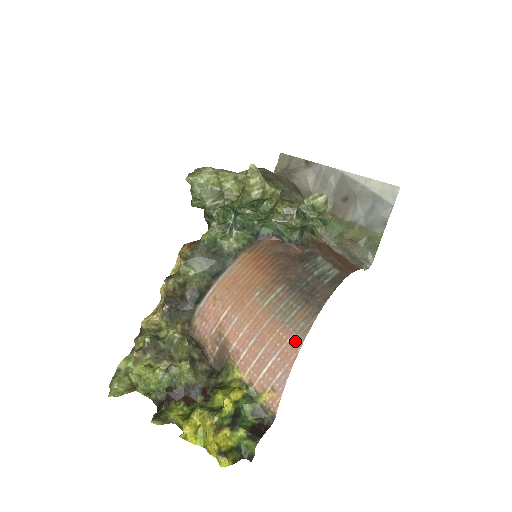
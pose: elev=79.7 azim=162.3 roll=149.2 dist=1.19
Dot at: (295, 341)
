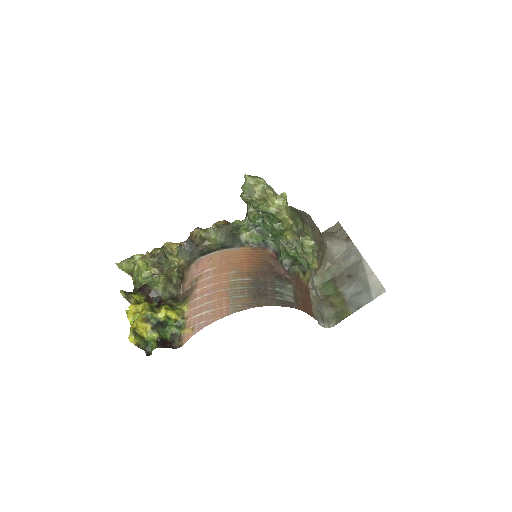
Dot at: (227, 311)
